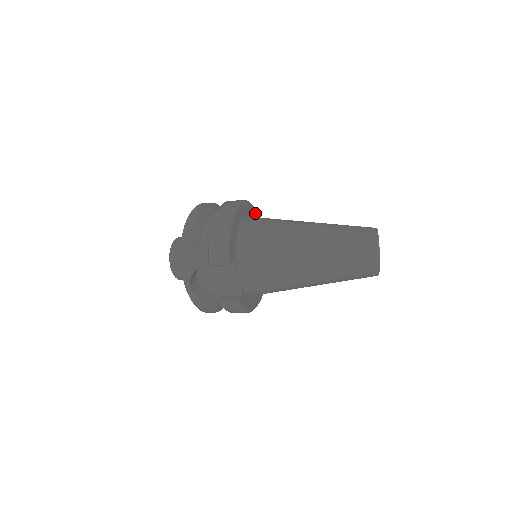
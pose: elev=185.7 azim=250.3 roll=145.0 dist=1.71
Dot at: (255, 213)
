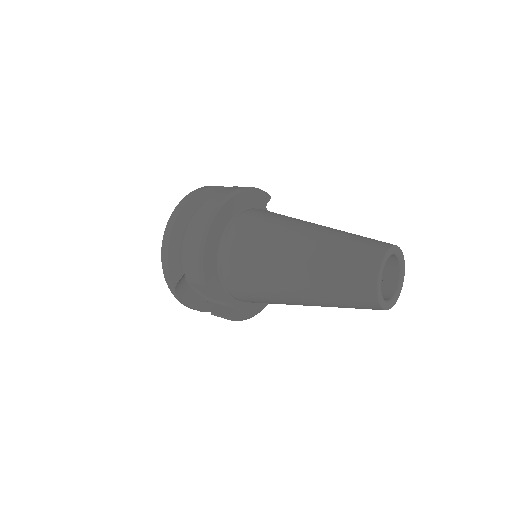
Dot at: (260, 197)
